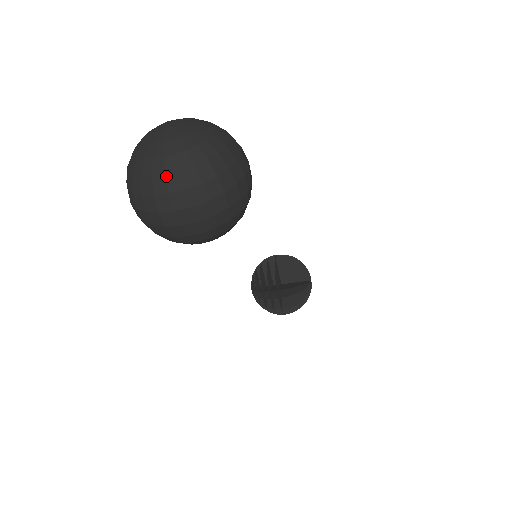
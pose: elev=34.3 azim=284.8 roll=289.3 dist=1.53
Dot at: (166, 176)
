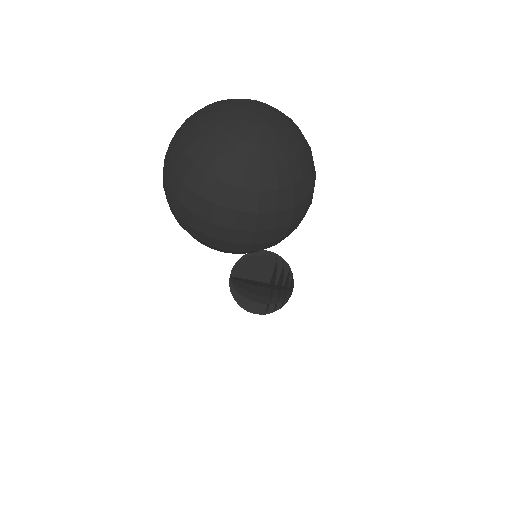
Dot at: (241, 190)
